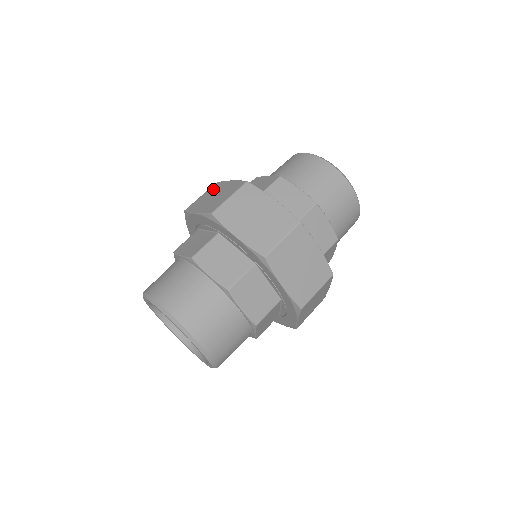
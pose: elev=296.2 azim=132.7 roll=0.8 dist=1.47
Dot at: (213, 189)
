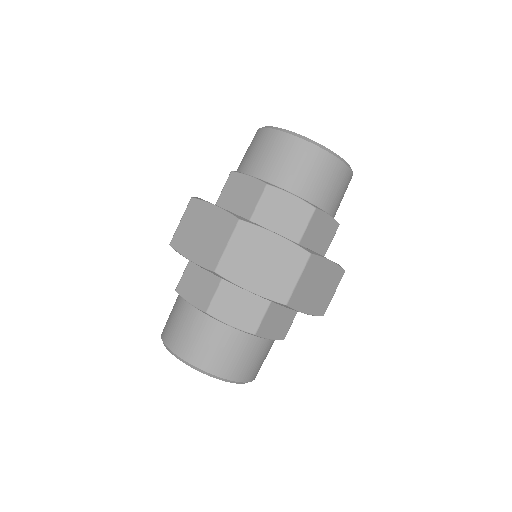
Dot at: (193, 214)
